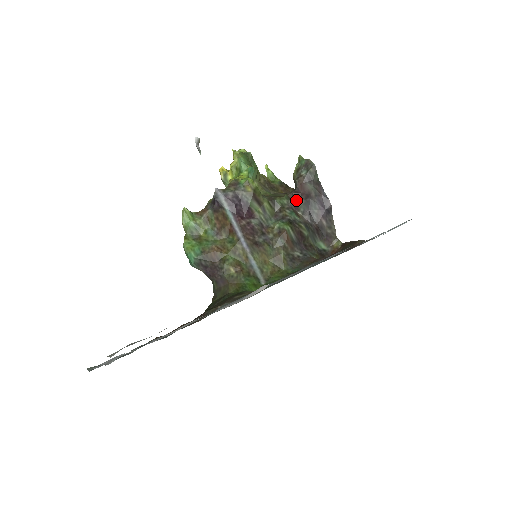
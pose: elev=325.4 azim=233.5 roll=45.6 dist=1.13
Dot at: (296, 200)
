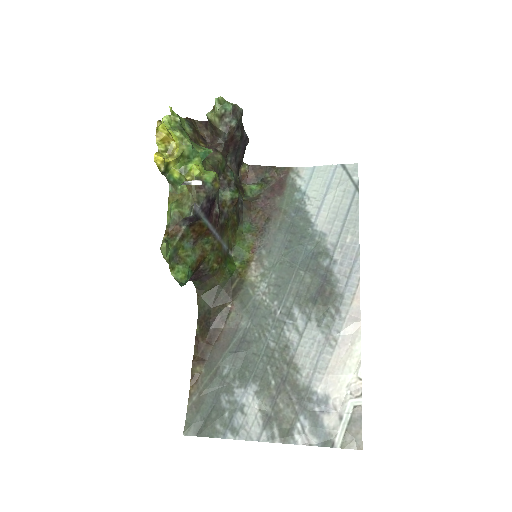
Dot at: (227, 154)
